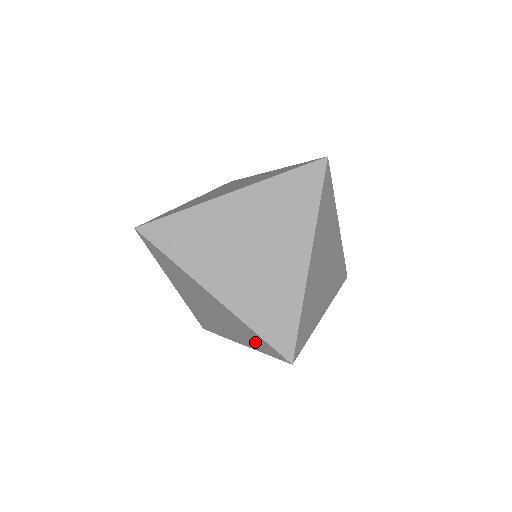
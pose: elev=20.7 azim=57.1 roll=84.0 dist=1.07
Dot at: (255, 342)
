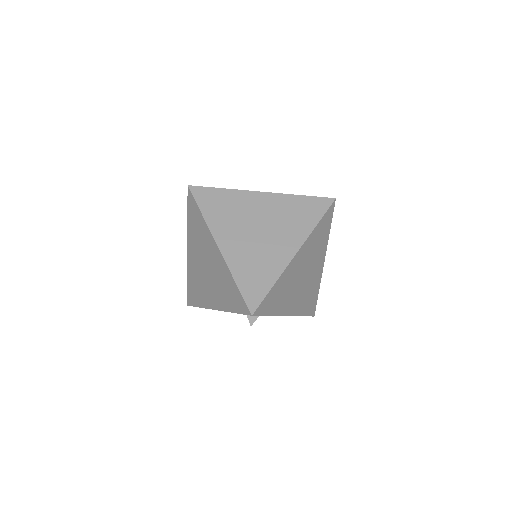
Dot at: (230, 299)
